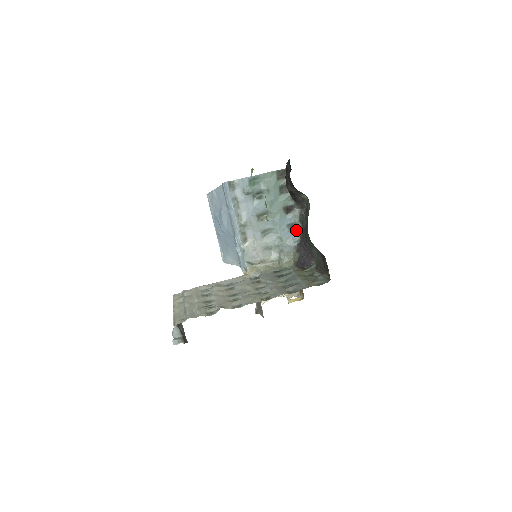
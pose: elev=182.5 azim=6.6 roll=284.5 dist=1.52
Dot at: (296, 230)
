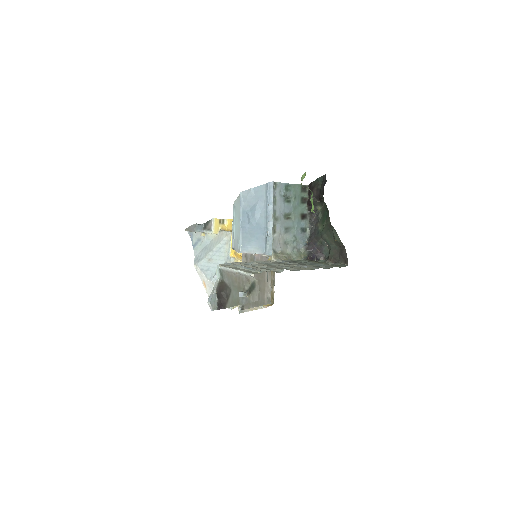
Dot at: (305, 234)
